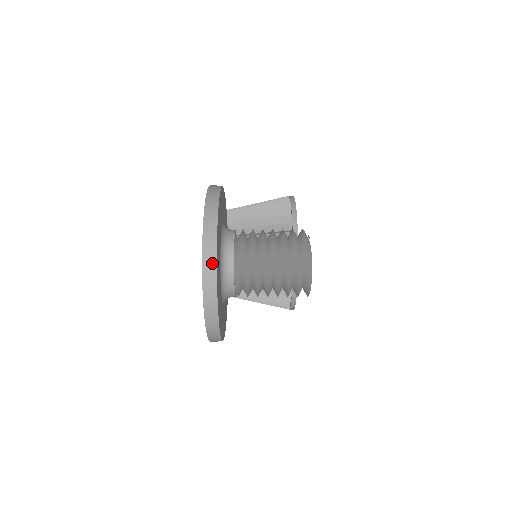
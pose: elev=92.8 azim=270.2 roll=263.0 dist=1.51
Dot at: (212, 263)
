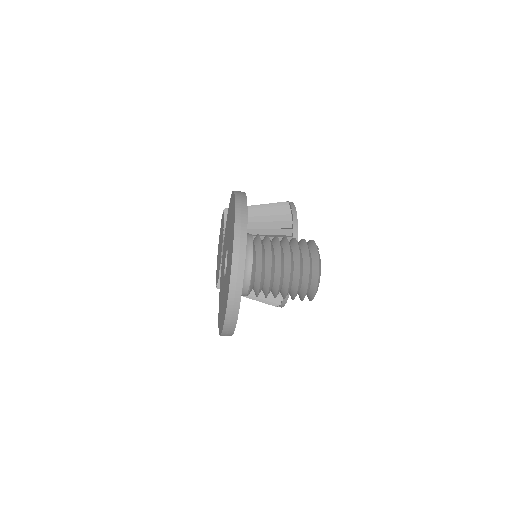
Dot at: (240, 267)
